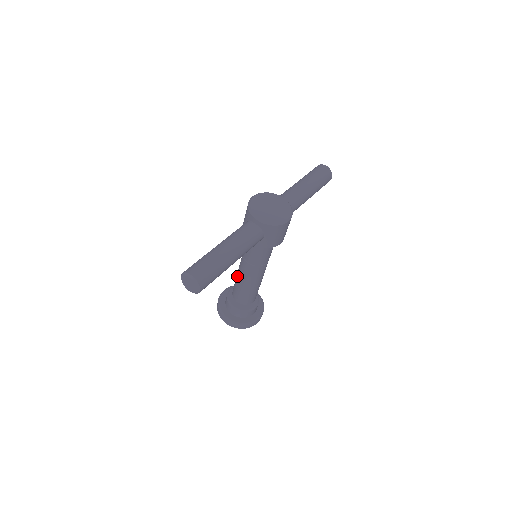
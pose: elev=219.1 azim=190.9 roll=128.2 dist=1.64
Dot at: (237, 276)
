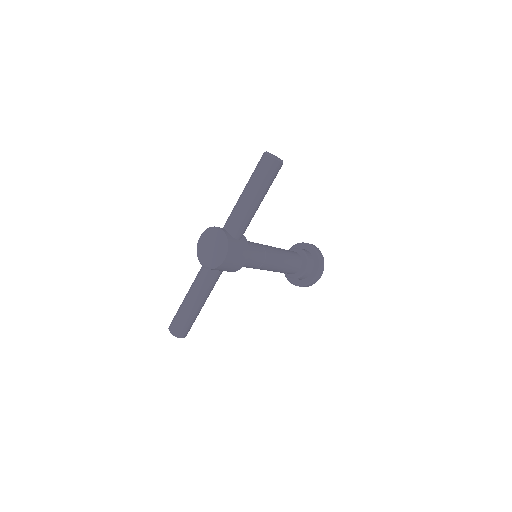
Dot at: occluded
